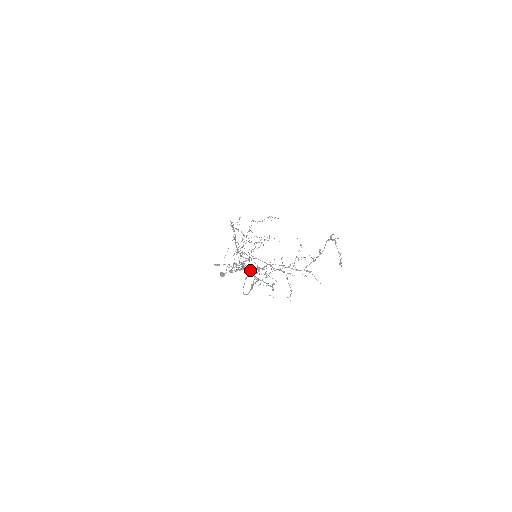
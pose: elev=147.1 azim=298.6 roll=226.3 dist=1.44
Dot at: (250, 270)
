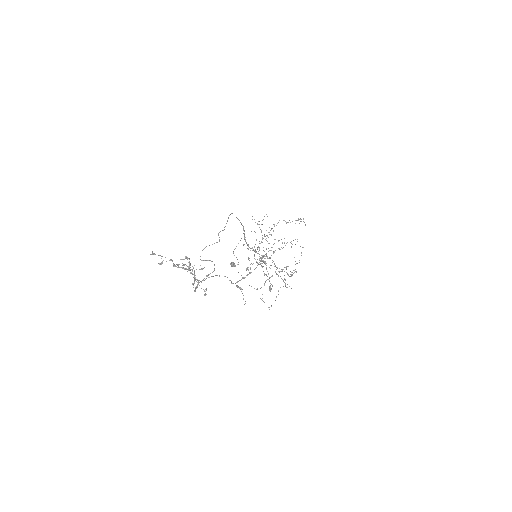
Dot at: (250, 268)
